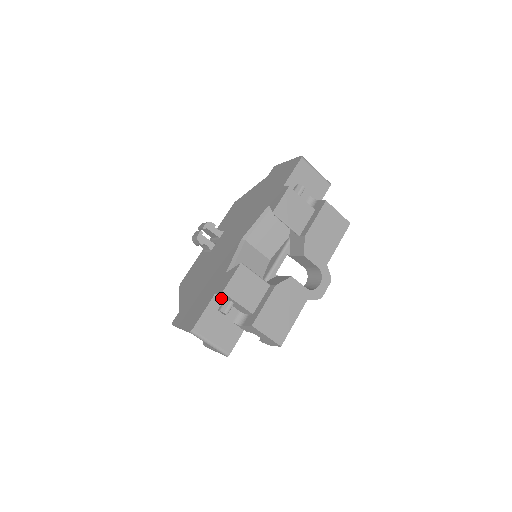
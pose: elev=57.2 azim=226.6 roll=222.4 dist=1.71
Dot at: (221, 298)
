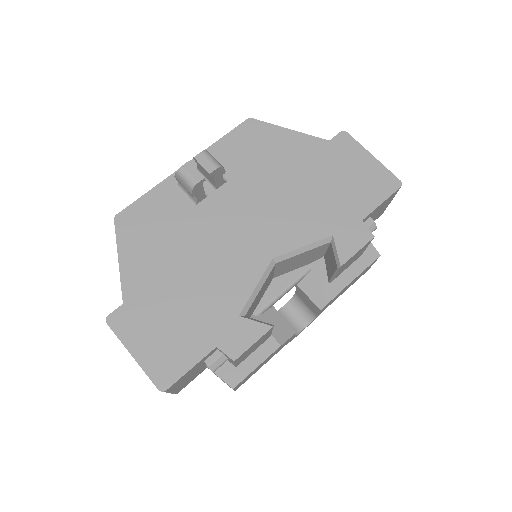
Dot at: (217, 349)
